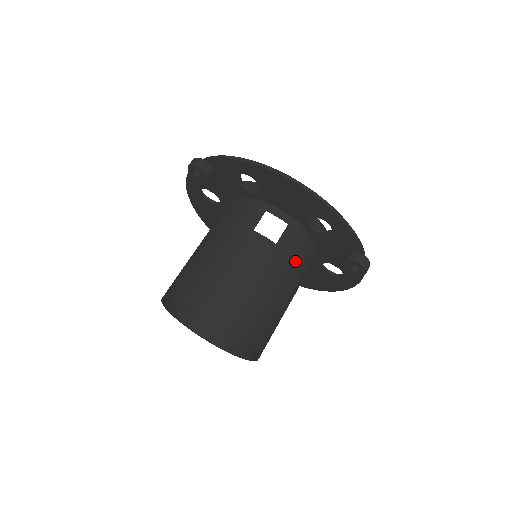
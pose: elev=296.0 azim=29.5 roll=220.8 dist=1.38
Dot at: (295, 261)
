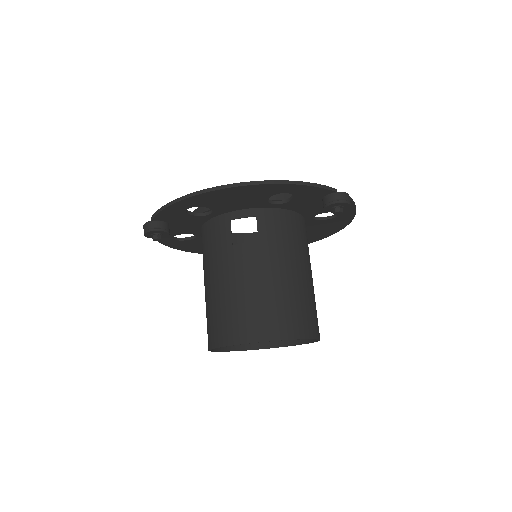
Dot at: (286, 241)
